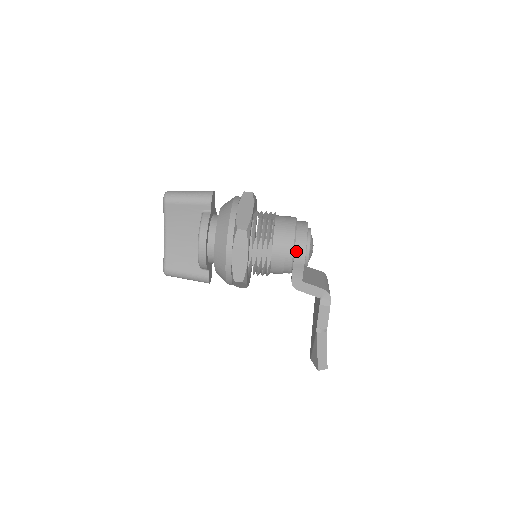
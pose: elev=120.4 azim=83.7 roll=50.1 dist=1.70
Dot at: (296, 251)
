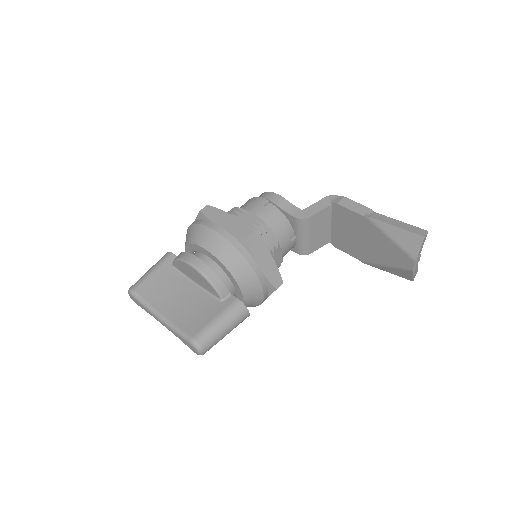
Dot at: (267, 198)
